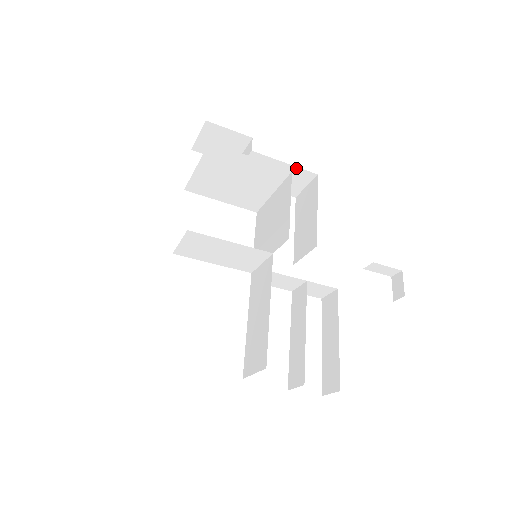
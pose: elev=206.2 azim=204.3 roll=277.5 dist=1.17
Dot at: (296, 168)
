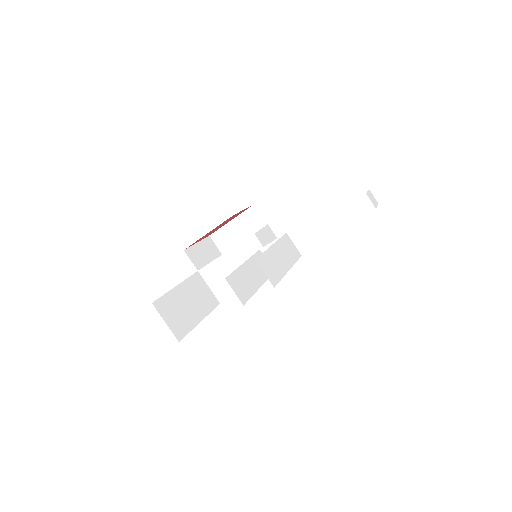
Dot at: (290, 212)
